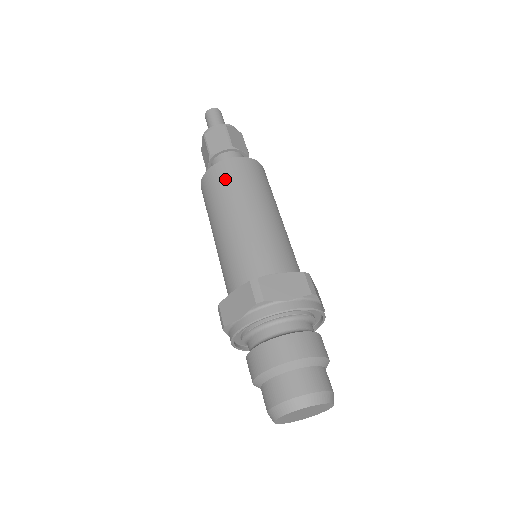
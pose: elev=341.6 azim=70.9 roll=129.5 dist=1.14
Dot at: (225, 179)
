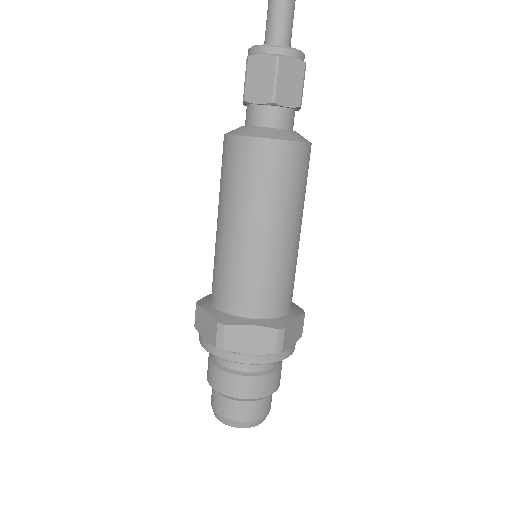
Dot at: (288, 174)
